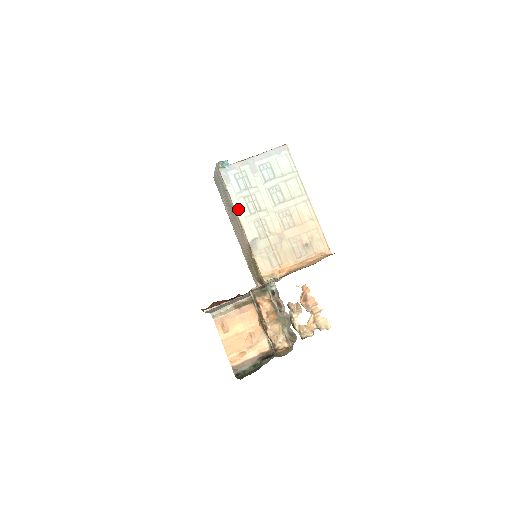
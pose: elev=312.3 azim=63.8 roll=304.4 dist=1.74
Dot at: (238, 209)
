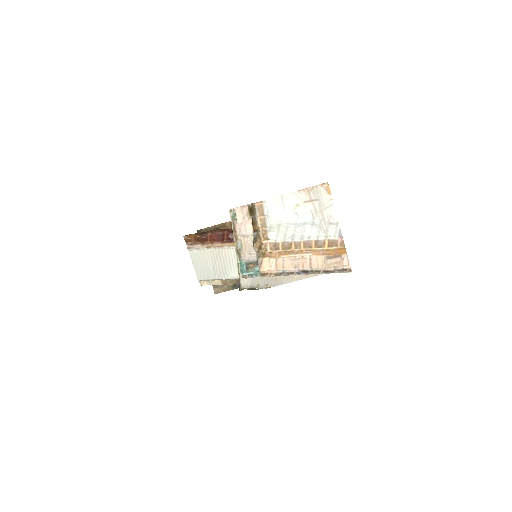
Dot at: occluded
